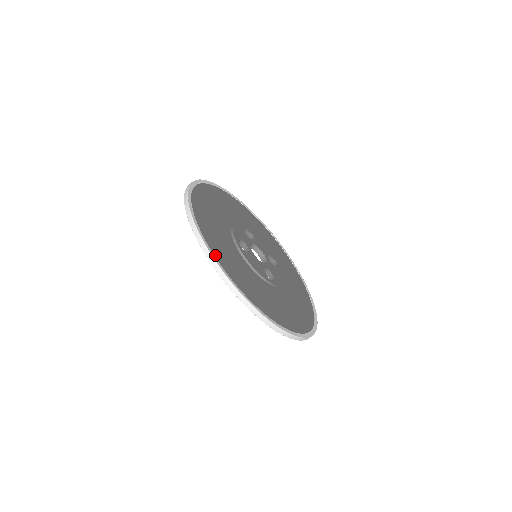
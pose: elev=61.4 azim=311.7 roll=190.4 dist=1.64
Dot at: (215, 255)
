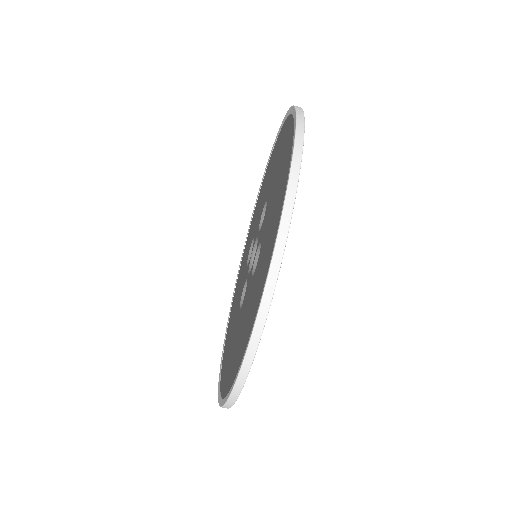
Dot at: occluded
